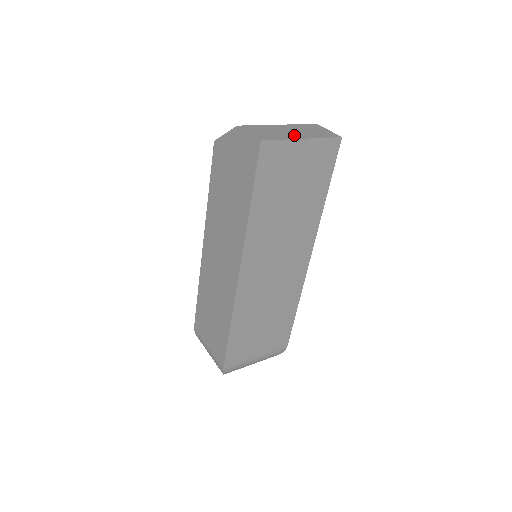
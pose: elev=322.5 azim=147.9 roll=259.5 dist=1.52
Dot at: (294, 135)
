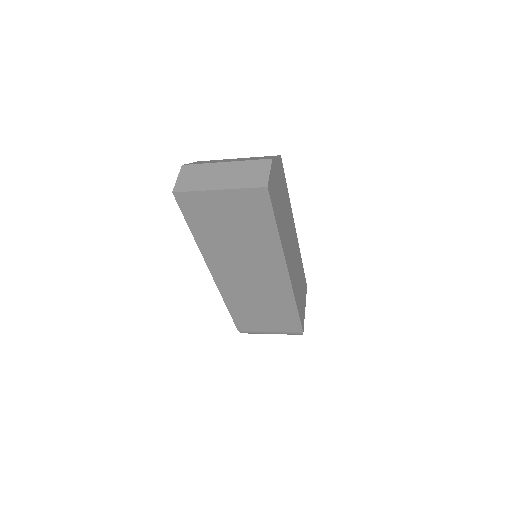
Dot at: (216, 183)
